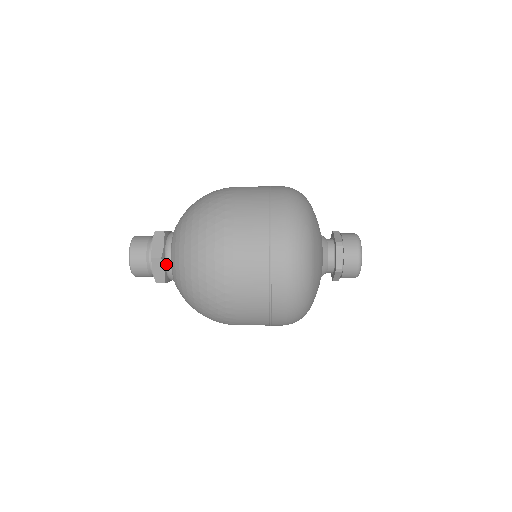
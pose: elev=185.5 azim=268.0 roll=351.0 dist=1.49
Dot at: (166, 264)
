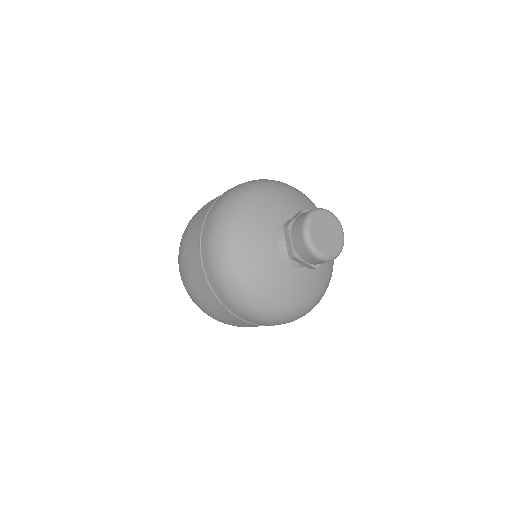
Dot at: occluded
